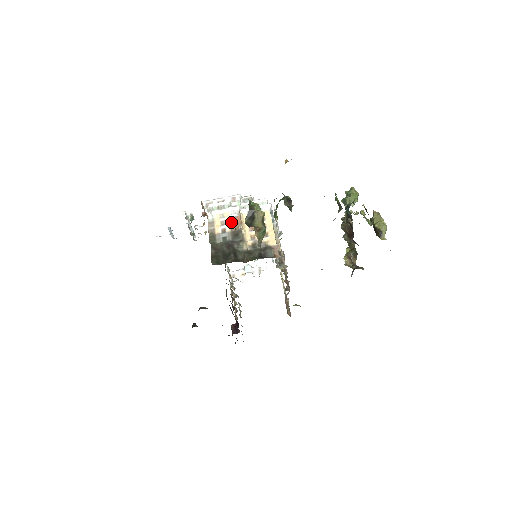
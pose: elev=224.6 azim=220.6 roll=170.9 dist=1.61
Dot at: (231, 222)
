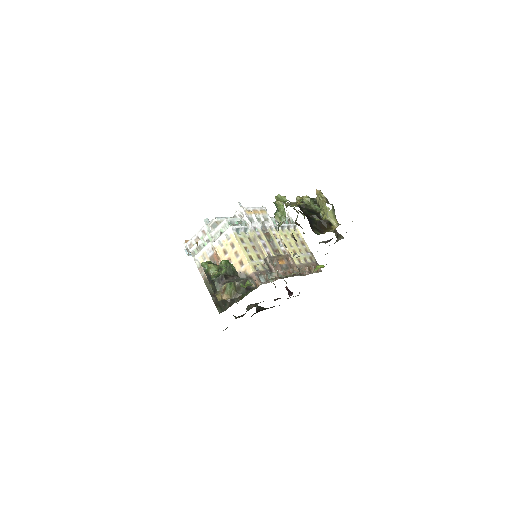
Dot at: occluded
